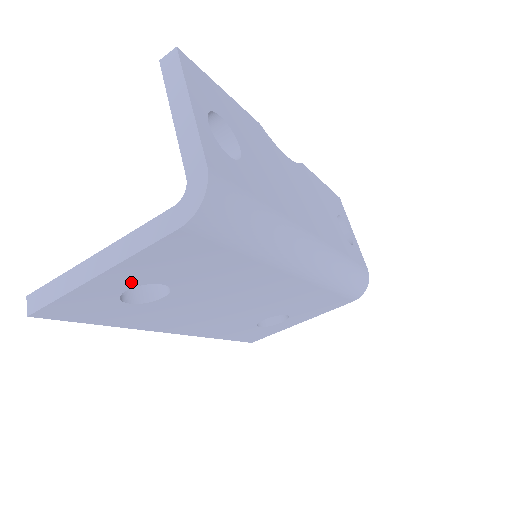
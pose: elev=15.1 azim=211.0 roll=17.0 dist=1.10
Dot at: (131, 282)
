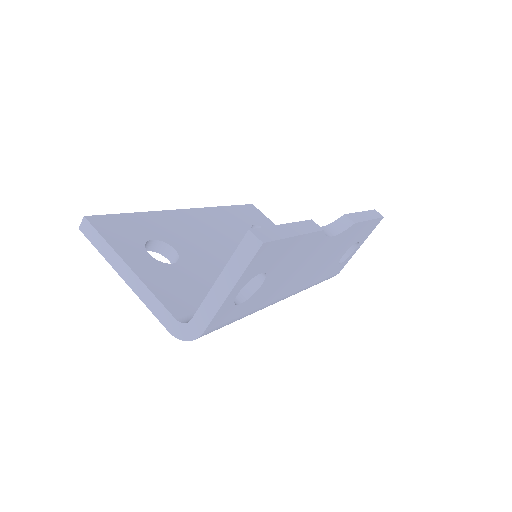
Dot at: occluded
